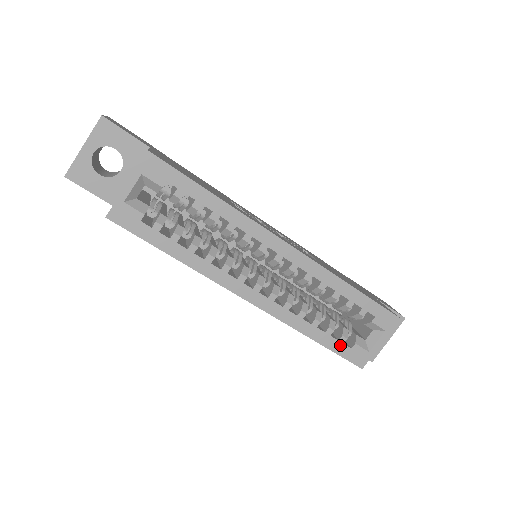
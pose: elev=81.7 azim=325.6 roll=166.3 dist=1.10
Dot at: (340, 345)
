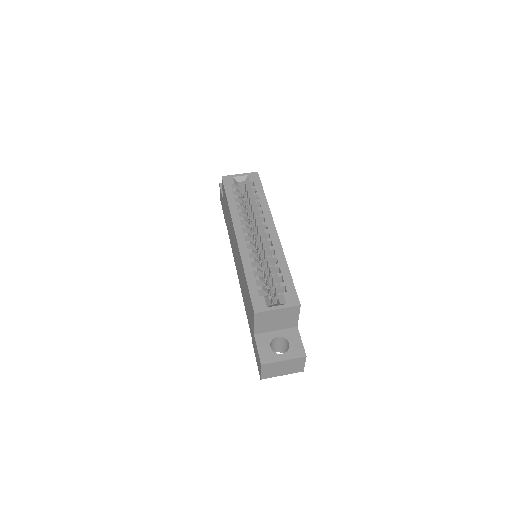
Dot at: (255, 290)
